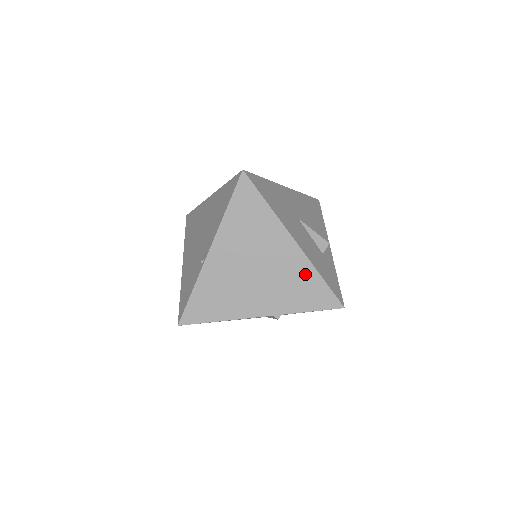
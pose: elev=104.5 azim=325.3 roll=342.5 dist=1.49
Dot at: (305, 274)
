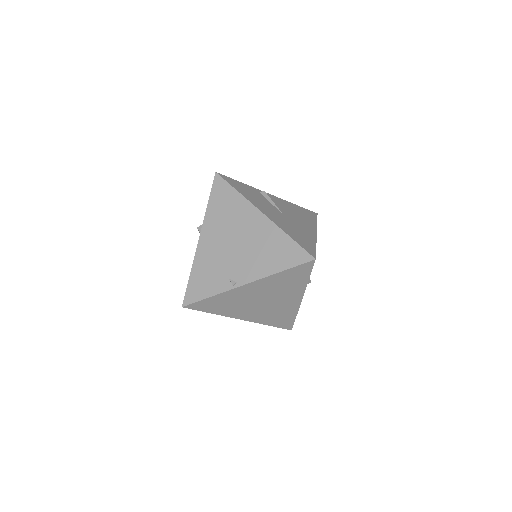
Dot at: (289, 313)
